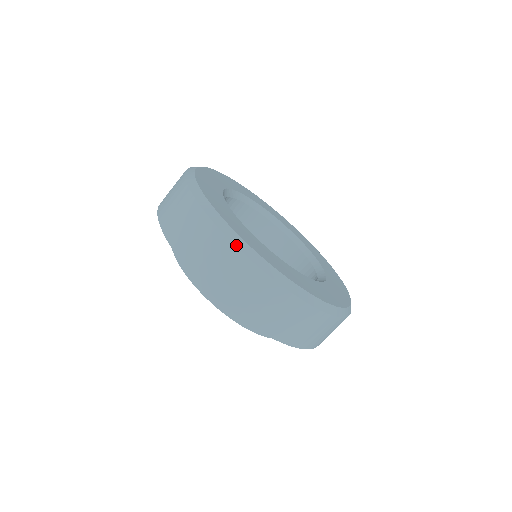
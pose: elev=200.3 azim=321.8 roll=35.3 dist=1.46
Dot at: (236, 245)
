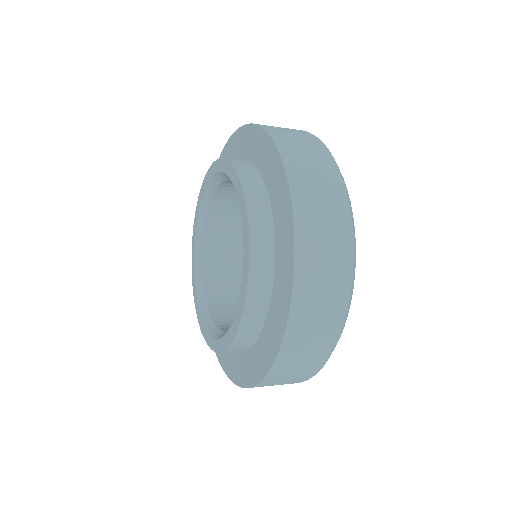
Dot at: occluded
